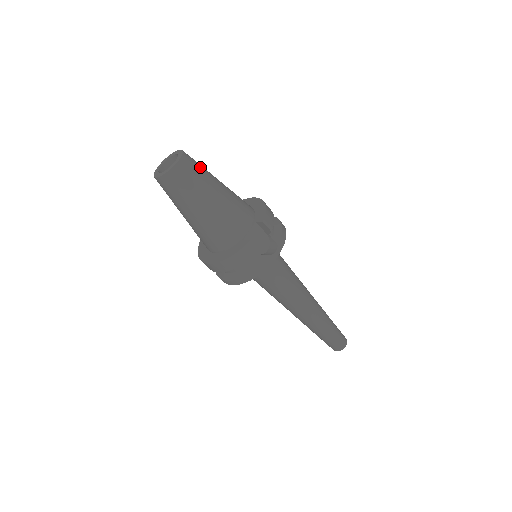
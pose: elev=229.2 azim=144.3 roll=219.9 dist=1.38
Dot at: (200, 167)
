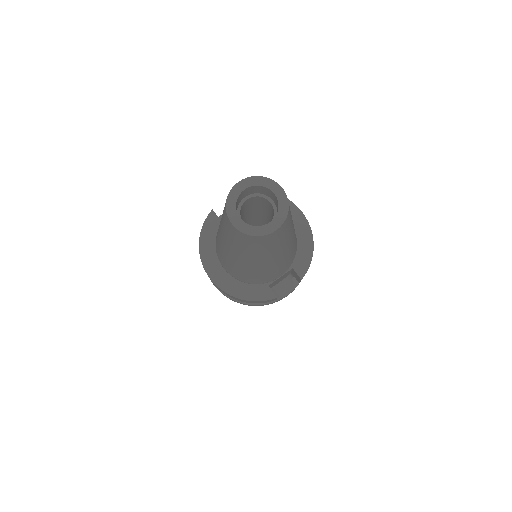
Dot at: (291, 222)
